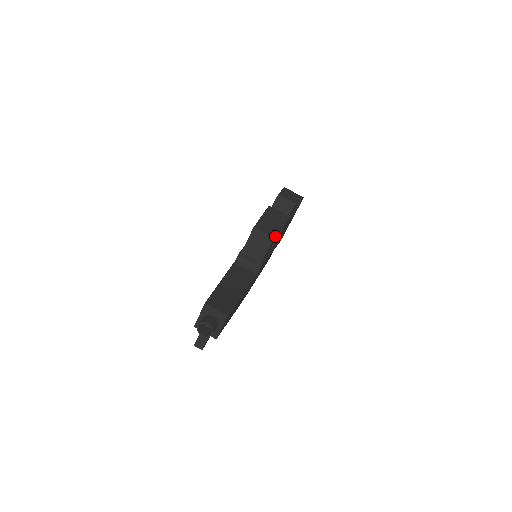
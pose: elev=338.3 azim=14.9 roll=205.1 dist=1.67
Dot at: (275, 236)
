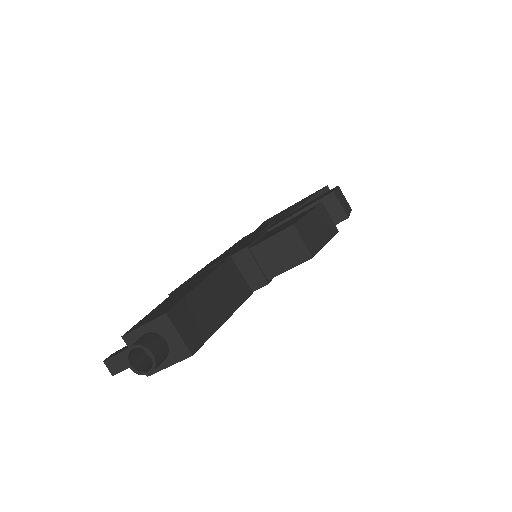
Dot at: occluded
